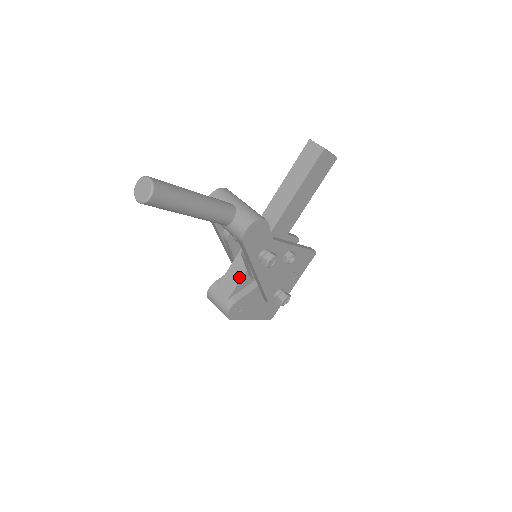
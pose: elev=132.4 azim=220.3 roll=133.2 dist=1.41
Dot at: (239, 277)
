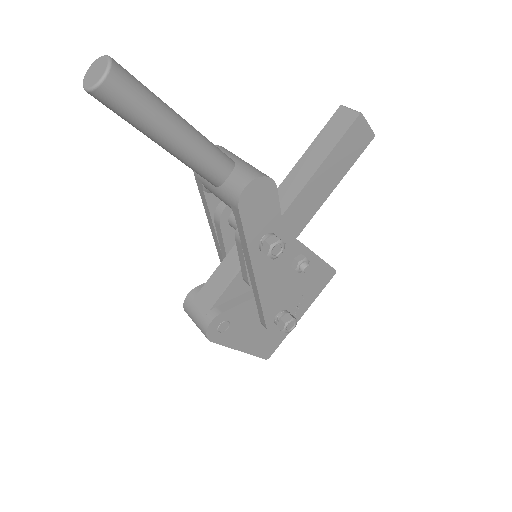
Dot at: (229, 278)
